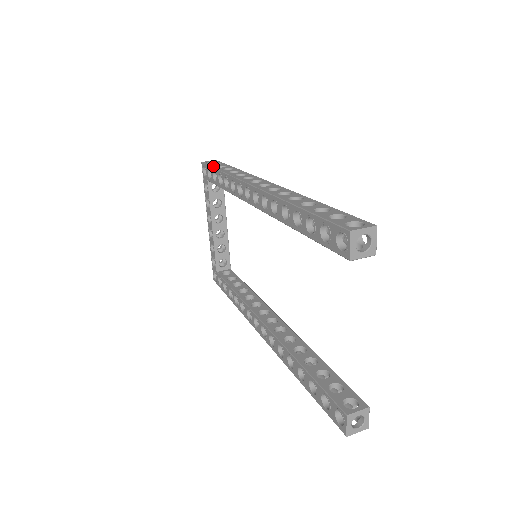
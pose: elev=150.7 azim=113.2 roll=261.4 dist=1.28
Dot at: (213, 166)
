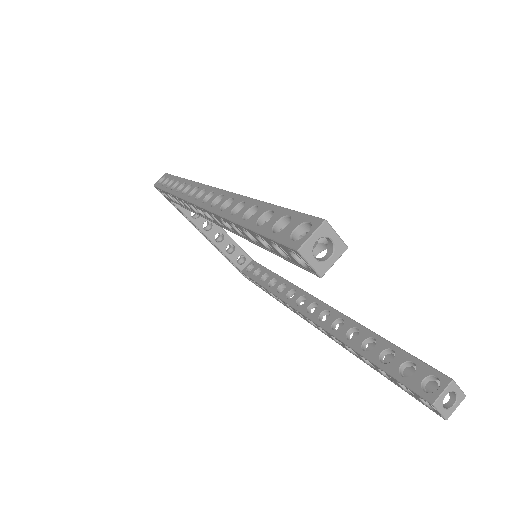
Dot at: (162, 188)
